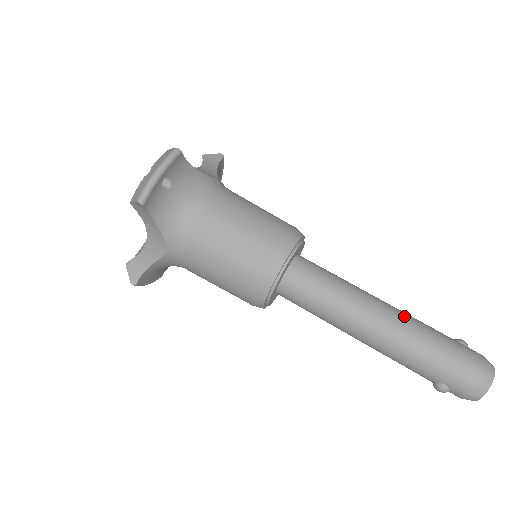
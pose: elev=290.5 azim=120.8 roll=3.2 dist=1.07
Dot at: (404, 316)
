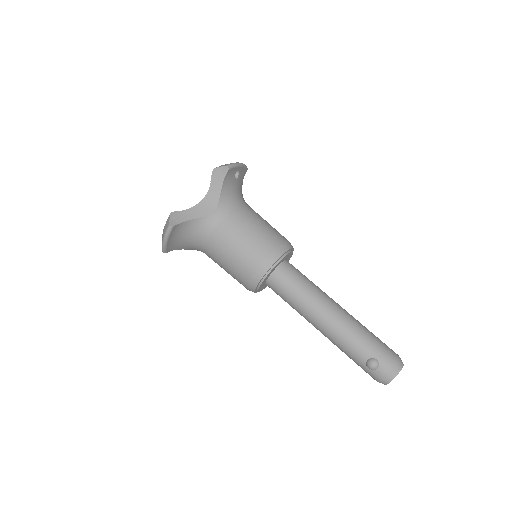
Dot at: occluded
